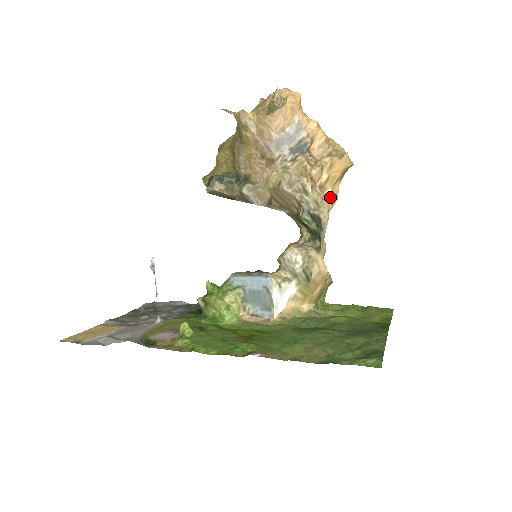
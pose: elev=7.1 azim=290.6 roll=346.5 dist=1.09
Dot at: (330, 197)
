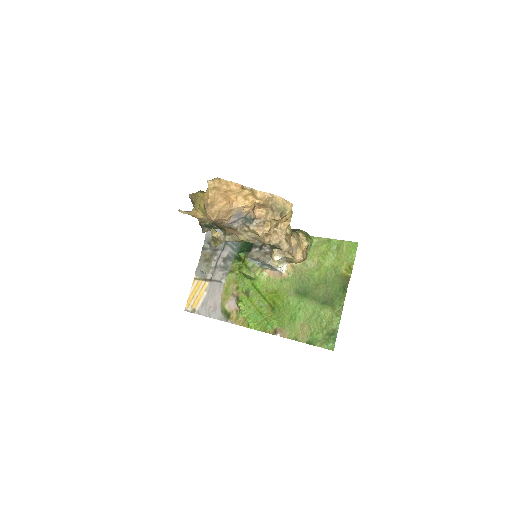
Dot at: (286, 221)
